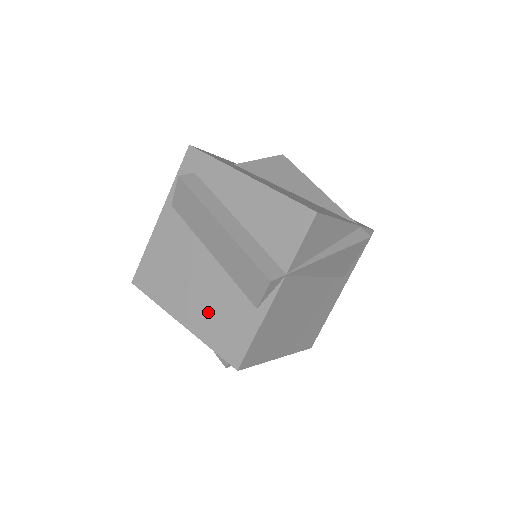
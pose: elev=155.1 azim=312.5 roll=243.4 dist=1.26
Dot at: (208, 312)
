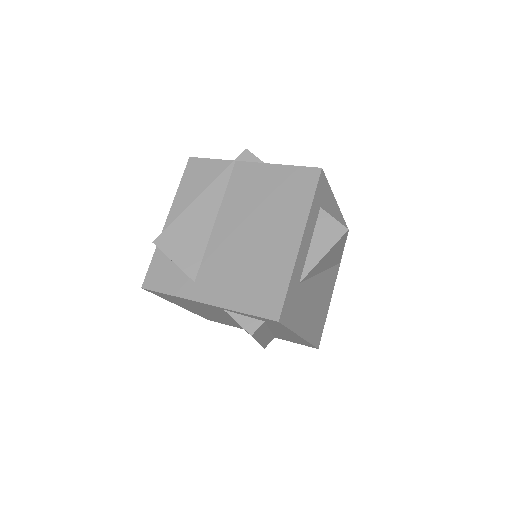
Dot at: occluded
